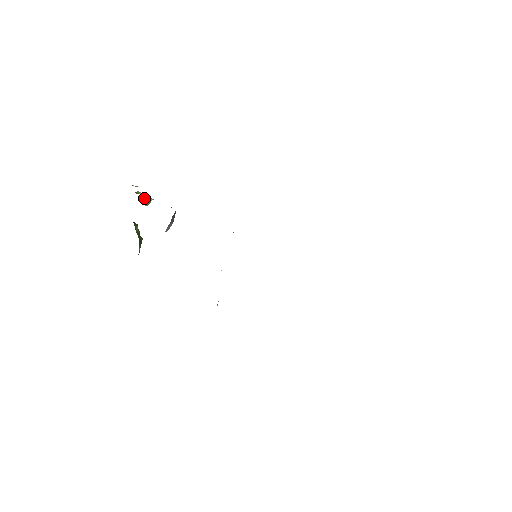
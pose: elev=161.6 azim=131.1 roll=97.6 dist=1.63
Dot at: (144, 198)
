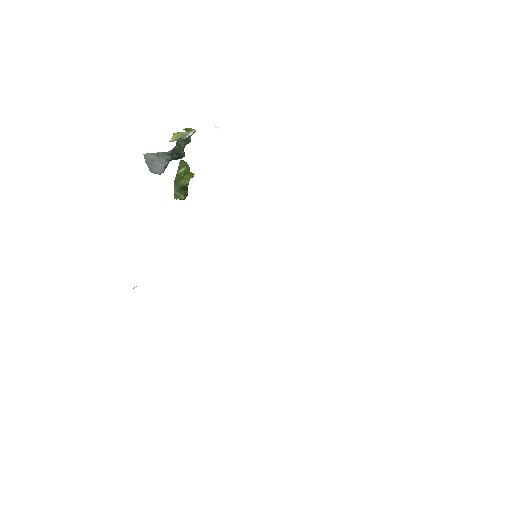
Dot at: (179, 135)
